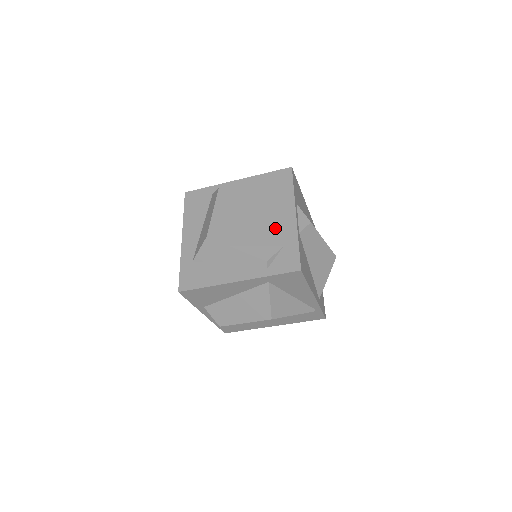
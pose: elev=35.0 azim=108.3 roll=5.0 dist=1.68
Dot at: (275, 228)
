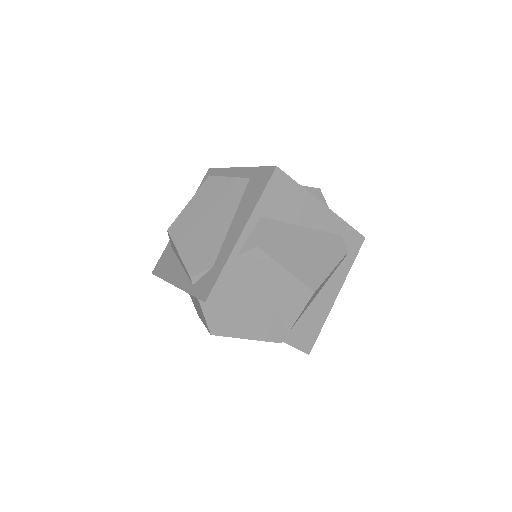
Dot at: (221, 241)
